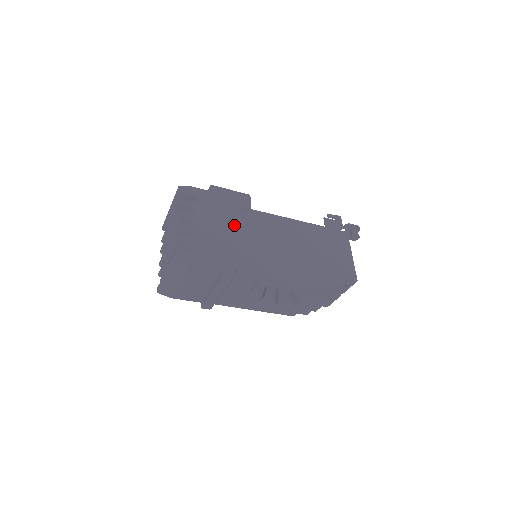
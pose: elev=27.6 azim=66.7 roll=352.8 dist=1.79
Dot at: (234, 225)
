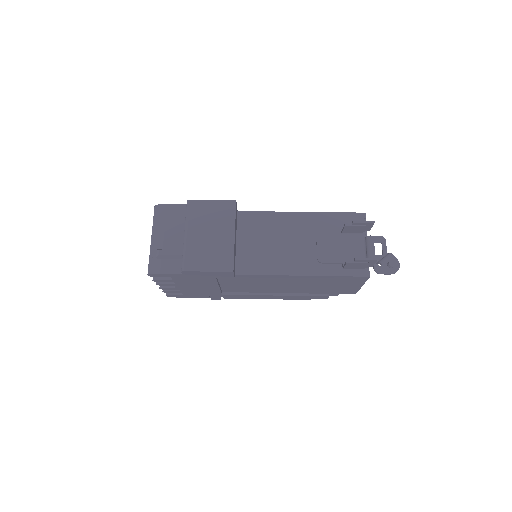
Dot at: (216, 286)
